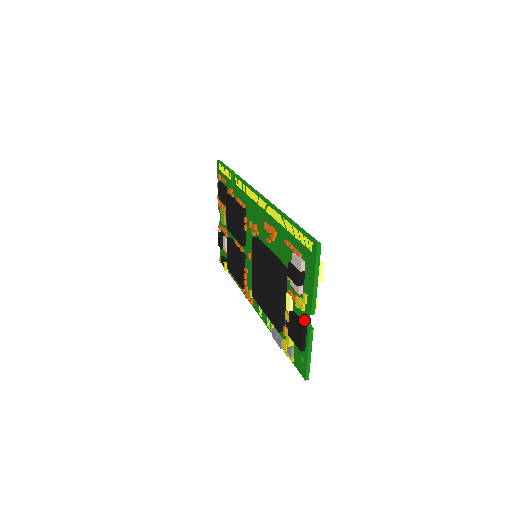
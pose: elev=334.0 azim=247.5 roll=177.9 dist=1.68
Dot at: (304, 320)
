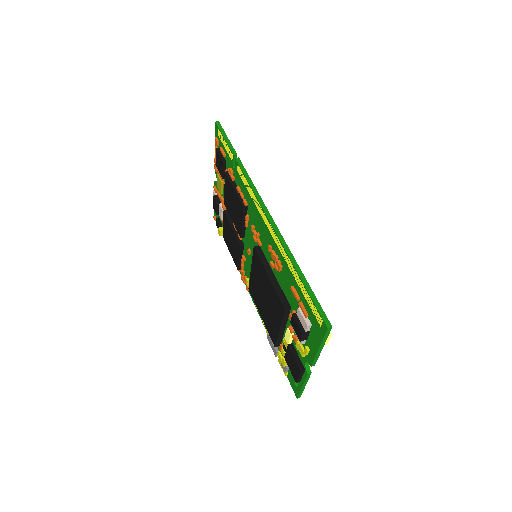
Dot at: (303, 362)
